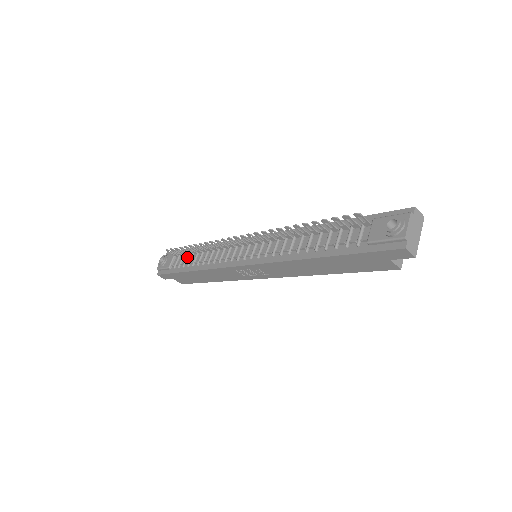
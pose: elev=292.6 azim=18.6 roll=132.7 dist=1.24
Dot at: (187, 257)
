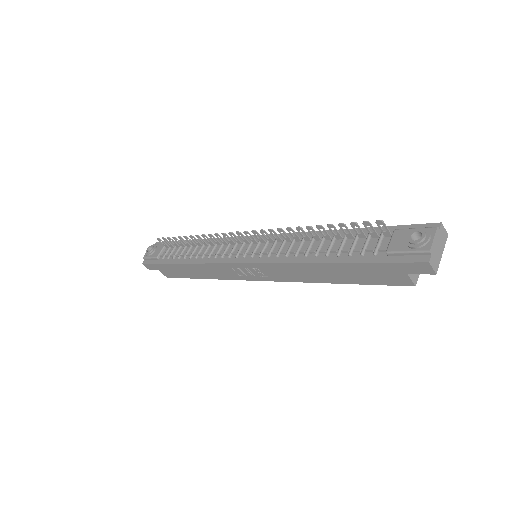
Dot at: (179, 249)
